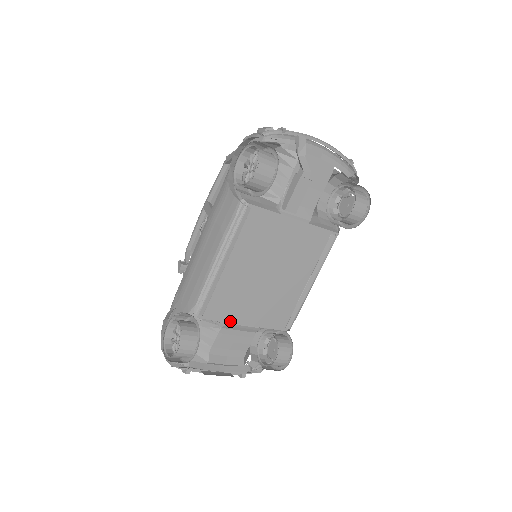
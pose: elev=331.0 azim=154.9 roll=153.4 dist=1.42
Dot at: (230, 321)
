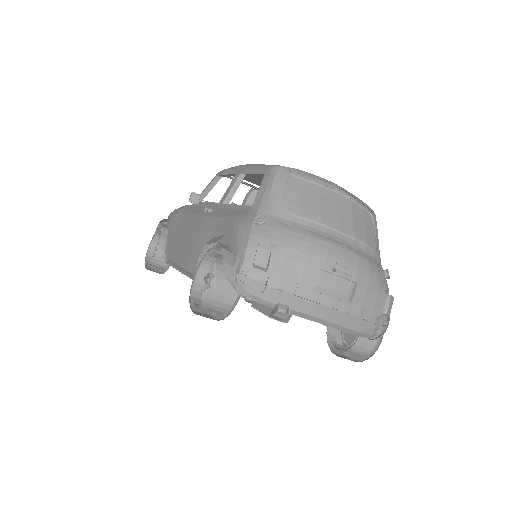
Dot at: occluded
